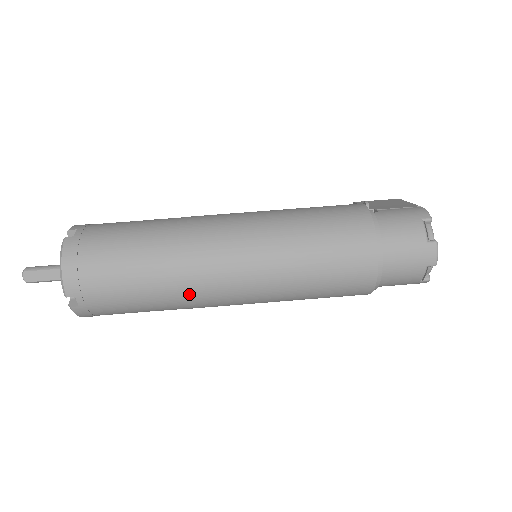
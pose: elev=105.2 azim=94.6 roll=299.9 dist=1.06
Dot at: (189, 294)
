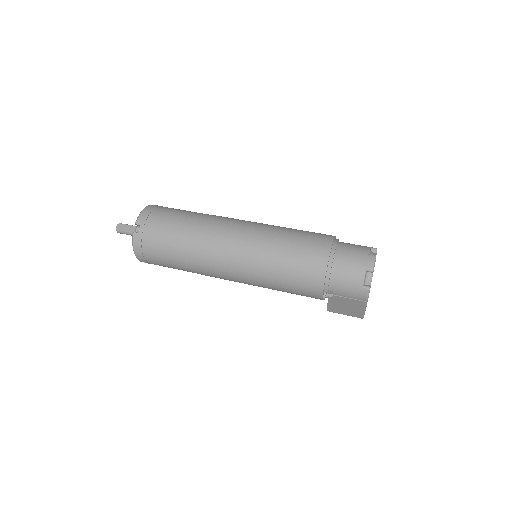
Dot at: (204, 242)
